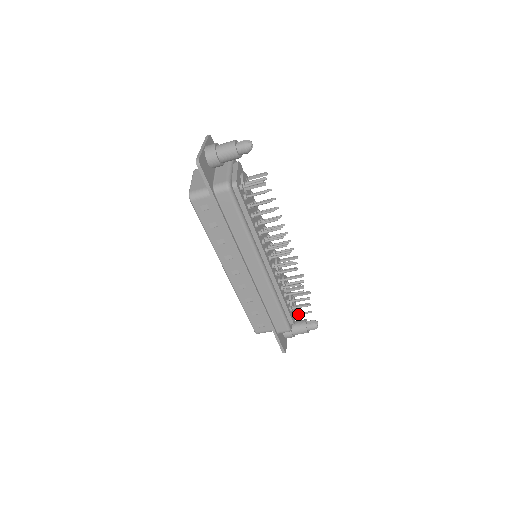
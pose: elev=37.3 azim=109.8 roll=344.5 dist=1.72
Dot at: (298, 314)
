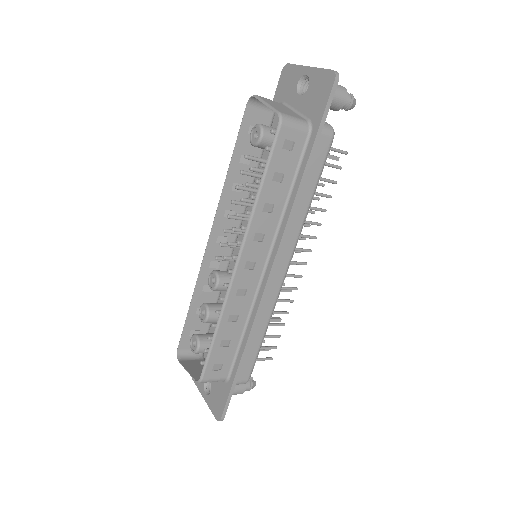
Dot at: (257, 359)
